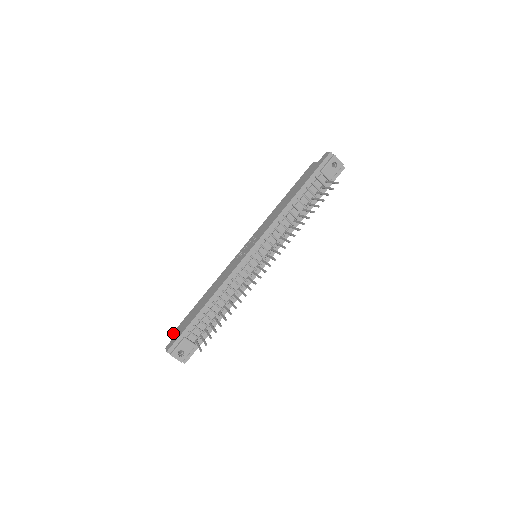
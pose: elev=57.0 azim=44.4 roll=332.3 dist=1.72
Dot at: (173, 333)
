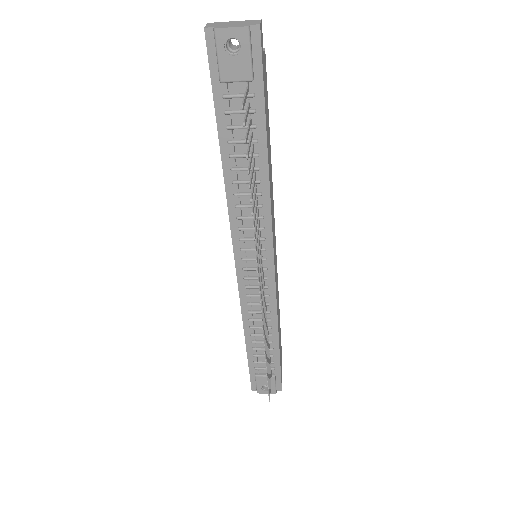
Dot at: occluded
